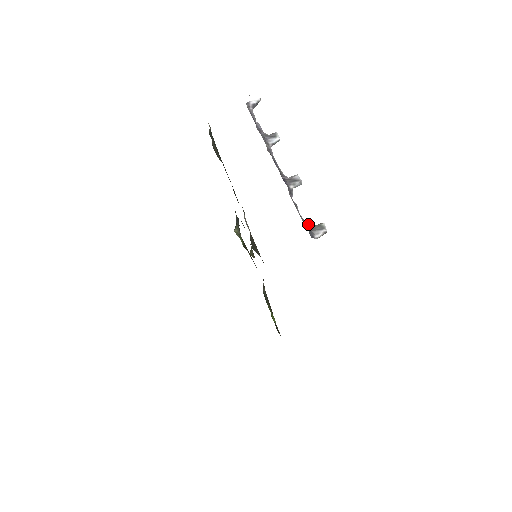
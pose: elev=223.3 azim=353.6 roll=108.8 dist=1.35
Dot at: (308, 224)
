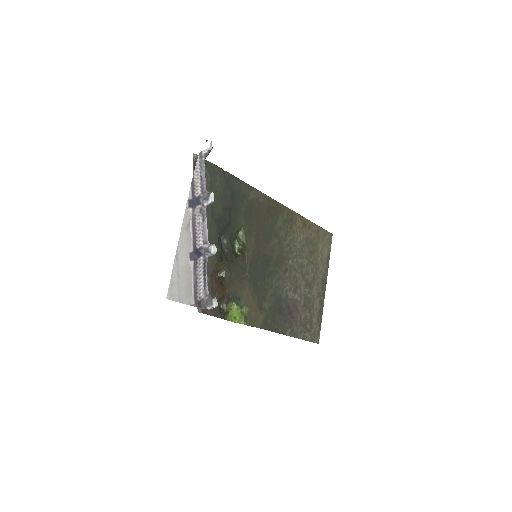
Dot at: (209, 294)
